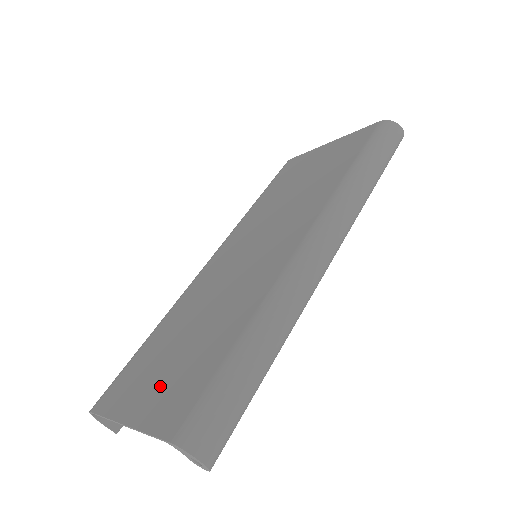
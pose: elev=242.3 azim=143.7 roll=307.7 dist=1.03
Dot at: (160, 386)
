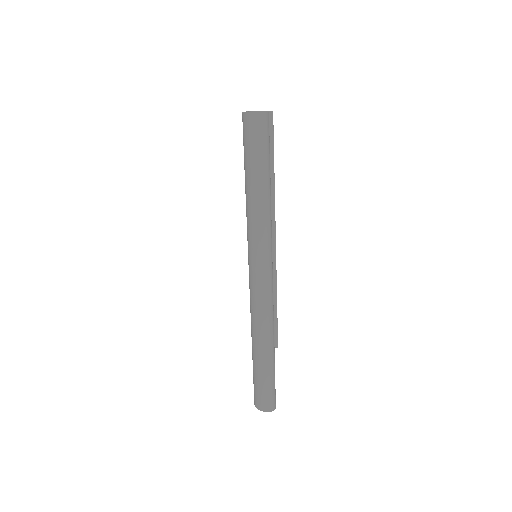
Dot at: occluded
